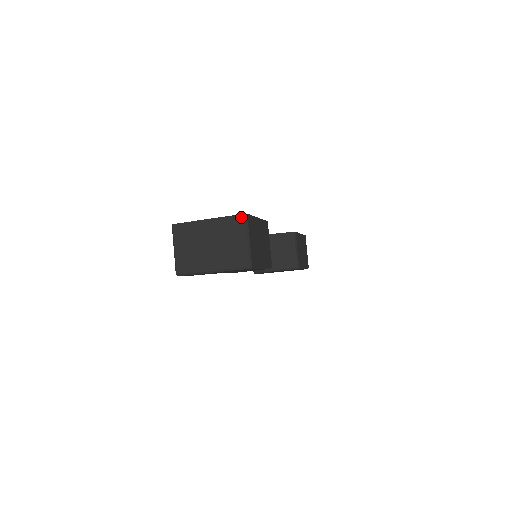
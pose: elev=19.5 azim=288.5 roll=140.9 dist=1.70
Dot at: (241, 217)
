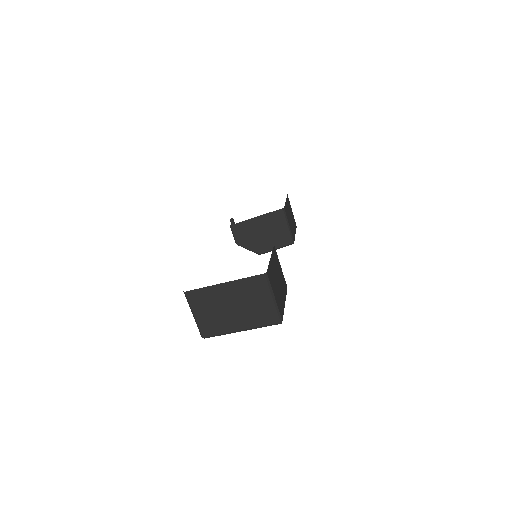
Dot at: (261, 277)
